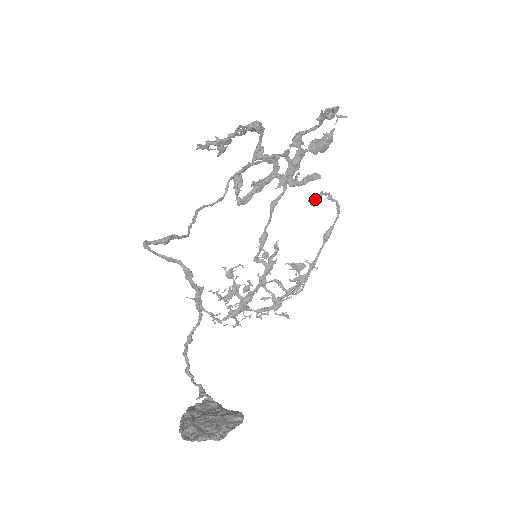
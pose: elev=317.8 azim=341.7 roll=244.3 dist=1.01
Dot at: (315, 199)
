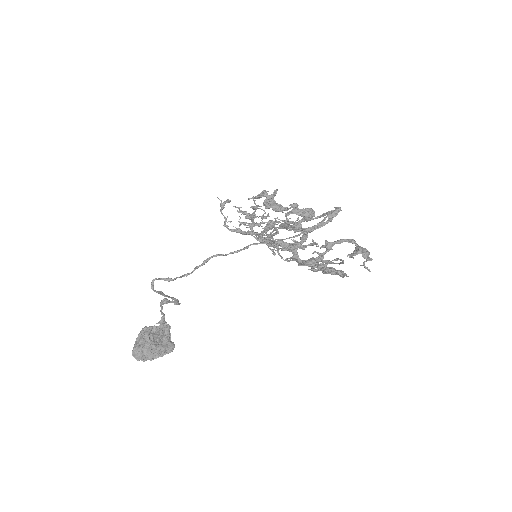
Dot at: (315, 270)
